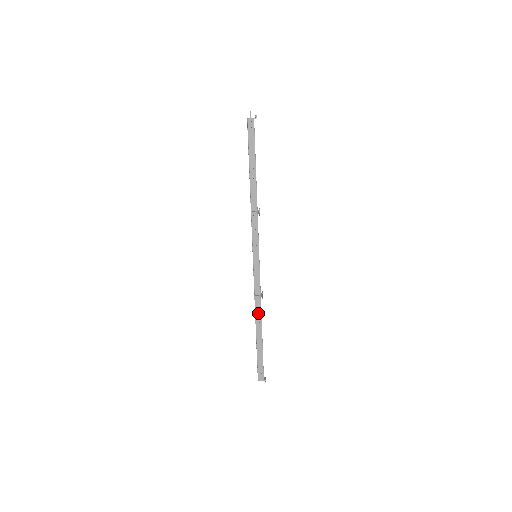
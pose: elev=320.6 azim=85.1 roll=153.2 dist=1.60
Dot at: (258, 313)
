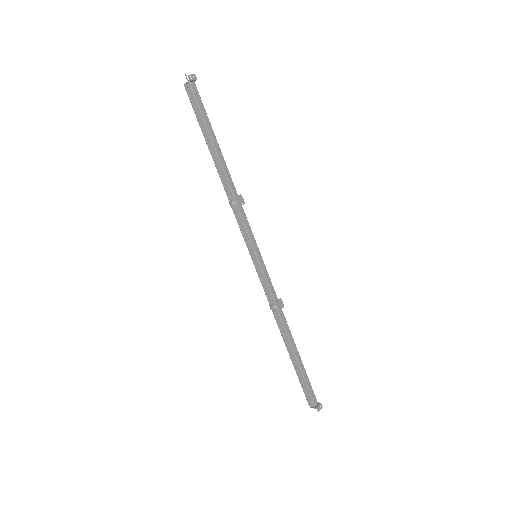
Dot at: (281, 326)
